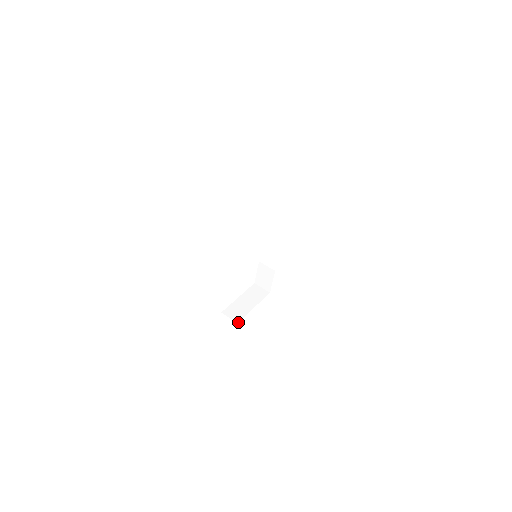
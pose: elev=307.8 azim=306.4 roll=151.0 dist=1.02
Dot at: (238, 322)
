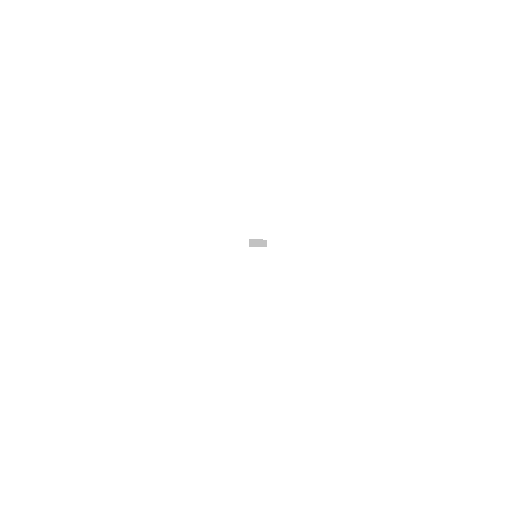
Dot at: (266, 295)
